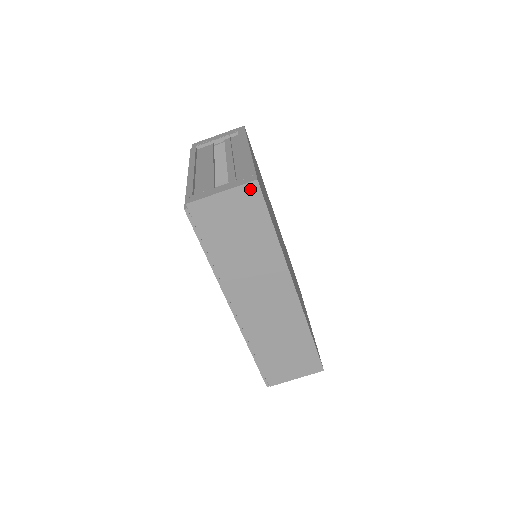
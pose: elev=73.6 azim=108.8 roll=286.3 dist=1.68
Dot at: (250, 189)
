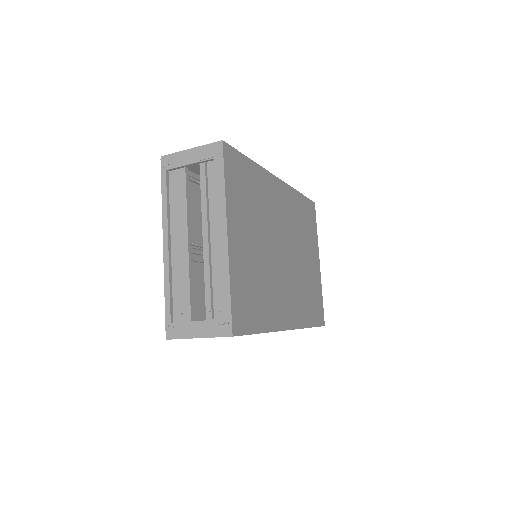
Dot at: occluded
